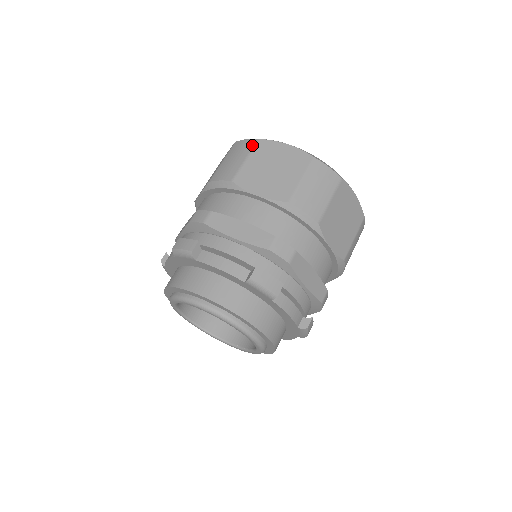
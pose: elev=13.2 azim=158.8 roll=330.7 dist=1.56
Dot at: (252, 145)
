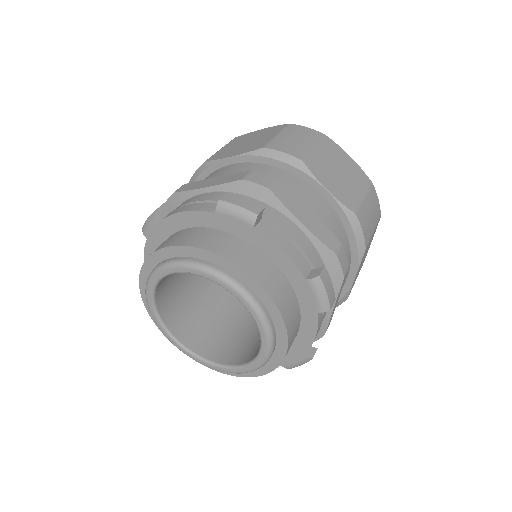
Dot at: occluded
